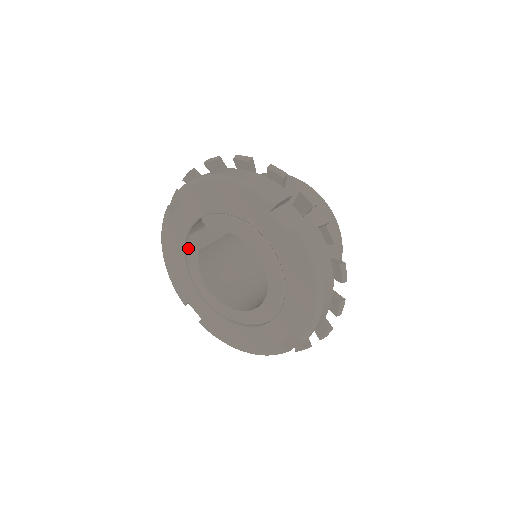
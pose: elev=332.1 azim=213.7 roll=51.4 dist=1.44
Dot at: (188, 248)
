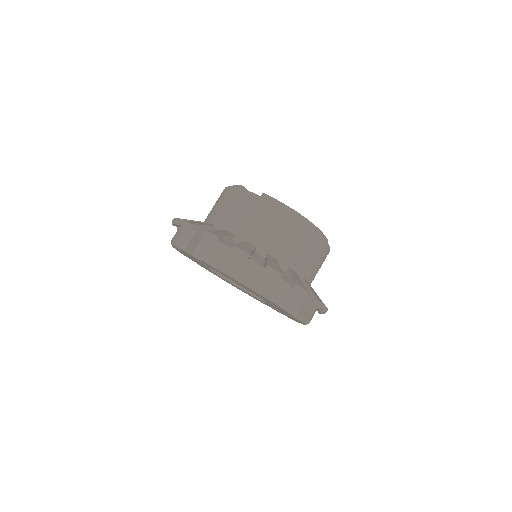
Dot at: (201, 263)
